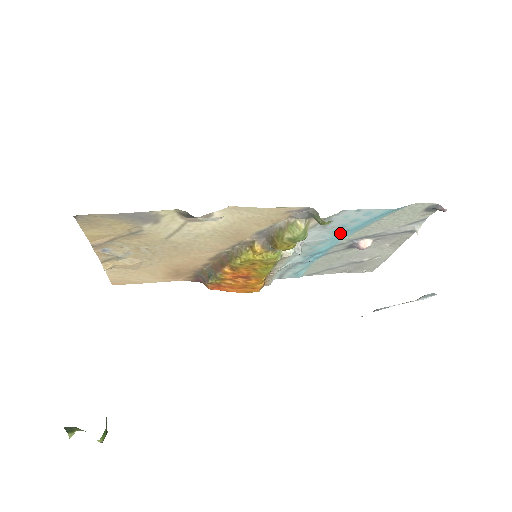
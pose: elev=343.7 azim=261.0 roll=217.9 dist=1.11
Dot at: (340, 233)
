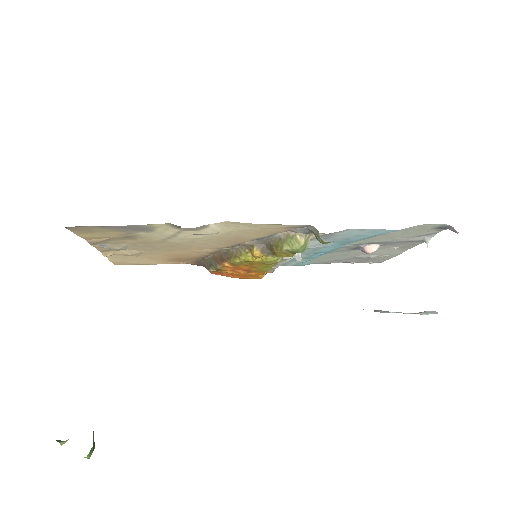
Dot at: (344, 242)
